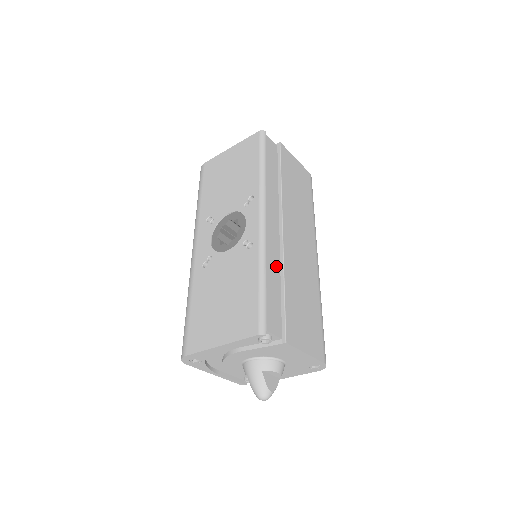
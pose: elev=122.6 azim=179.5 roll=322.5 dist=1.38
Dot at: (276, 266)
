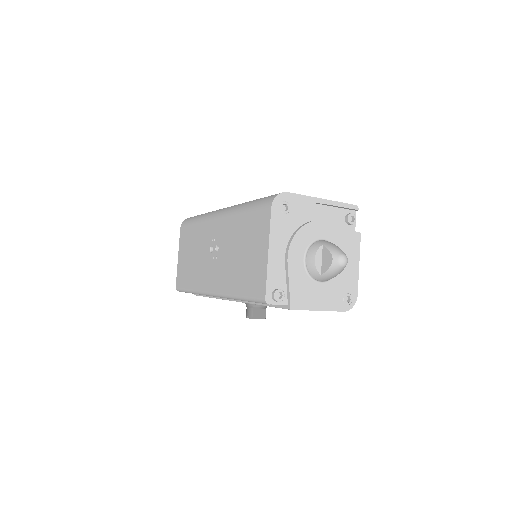
Dot at: occluded
